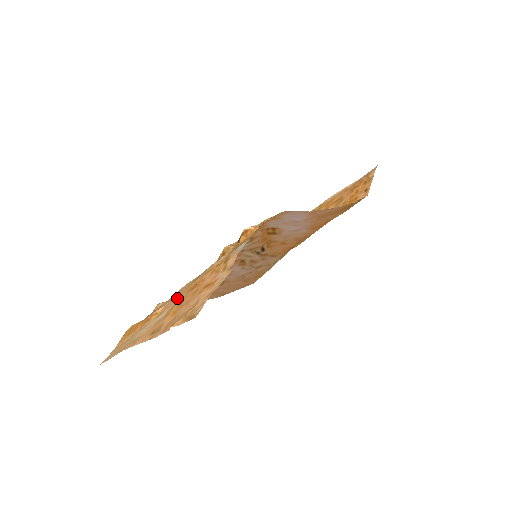
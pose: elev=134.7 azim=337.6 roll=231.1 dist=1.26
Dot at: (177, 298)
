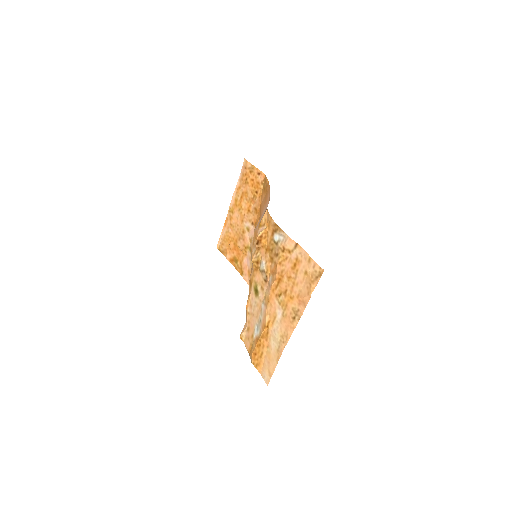
Dot at: (273, 300)
